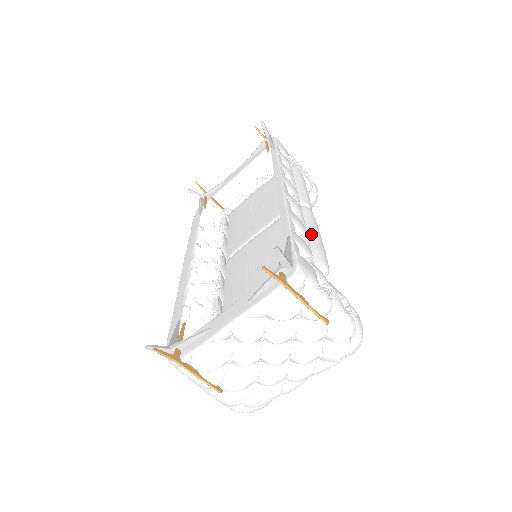
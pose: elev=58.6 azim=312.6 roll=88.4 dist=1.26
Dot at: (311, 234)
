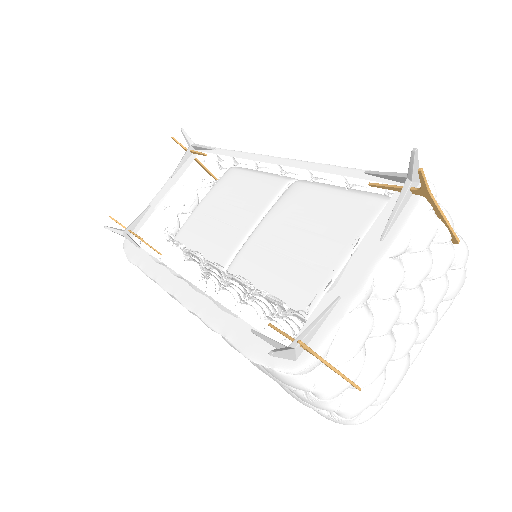
Dot at: occluded
